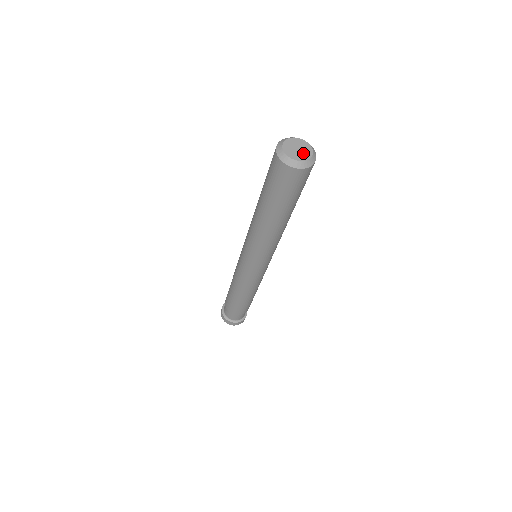
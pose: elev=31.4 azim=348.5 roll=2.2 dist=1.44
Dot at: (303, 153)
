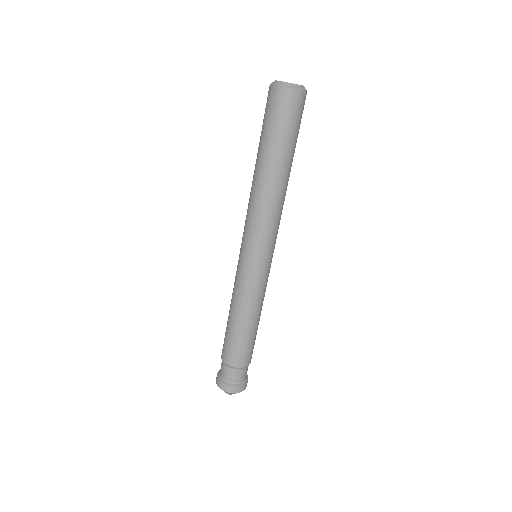
Dot at: occluded
